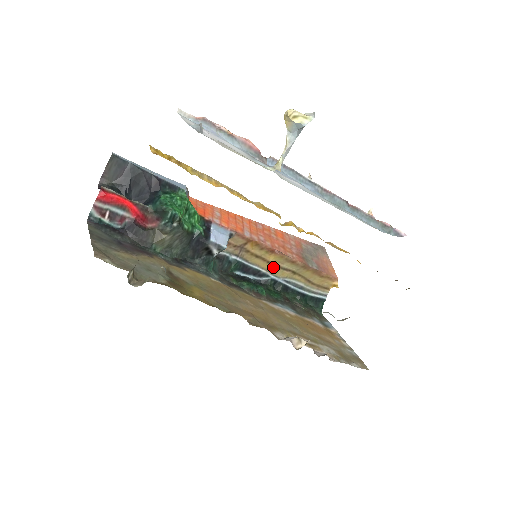
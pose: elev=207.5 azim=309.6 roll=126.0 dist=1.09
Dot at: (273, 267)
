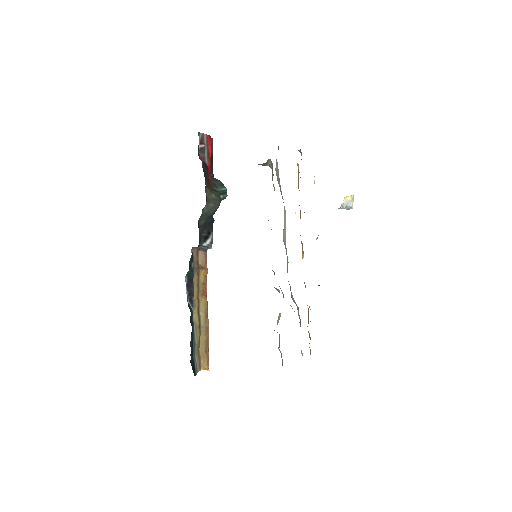
Dot at: (197, 305)
